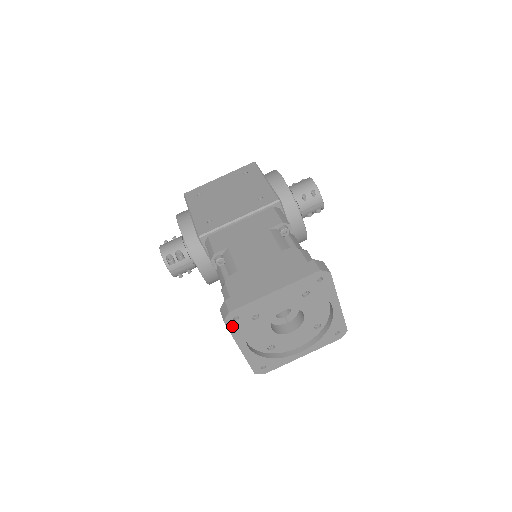
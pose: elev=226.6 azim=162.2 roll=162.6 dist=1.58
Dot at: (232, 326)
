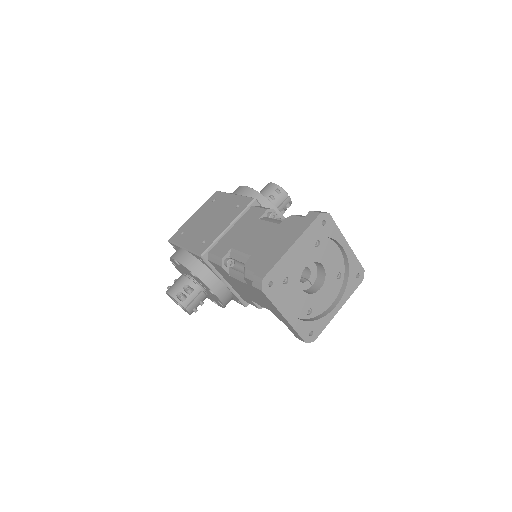
Dot at: (270, 293)
